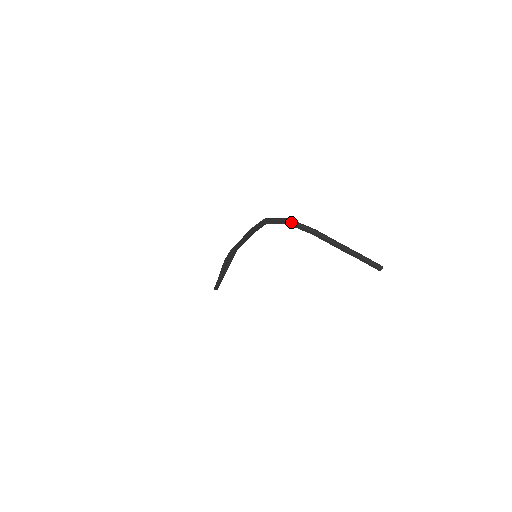
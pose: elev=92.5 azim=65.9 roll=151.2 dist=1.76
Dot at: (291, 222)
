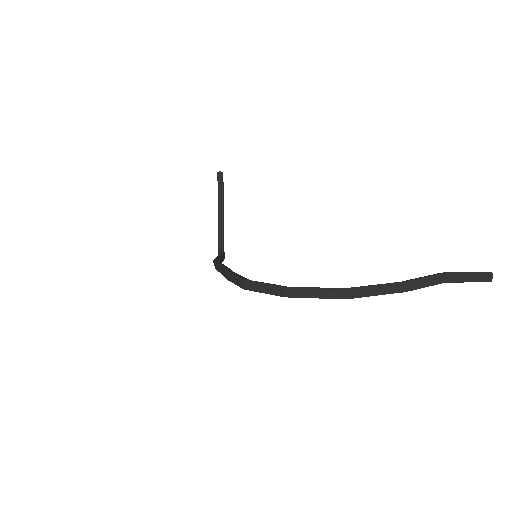
Dot at: (295, 296)
